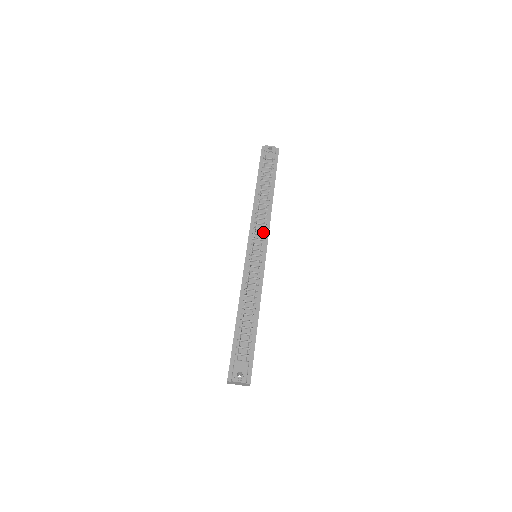
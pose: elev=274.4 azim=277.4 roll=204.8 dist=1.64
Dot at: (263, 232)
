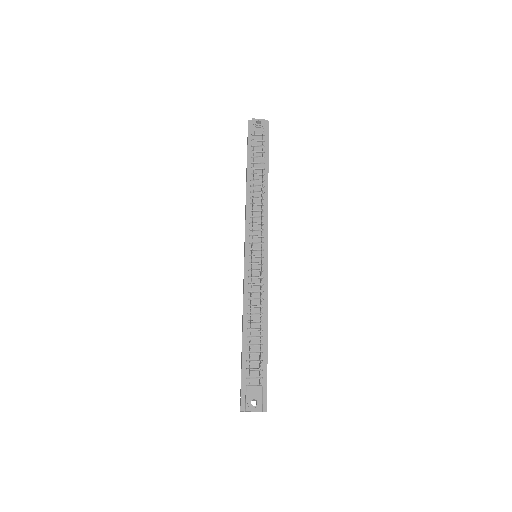
Dot at: (261, 227)
